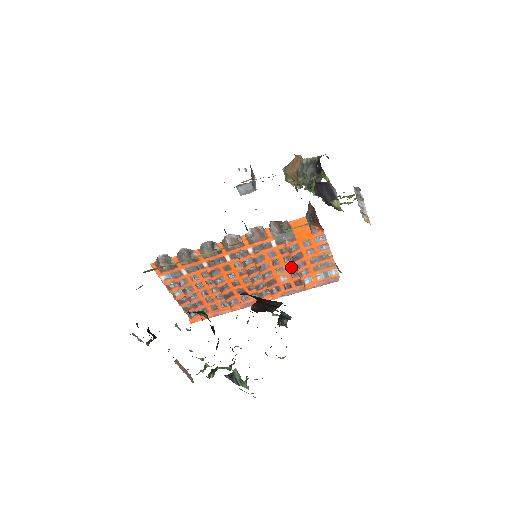
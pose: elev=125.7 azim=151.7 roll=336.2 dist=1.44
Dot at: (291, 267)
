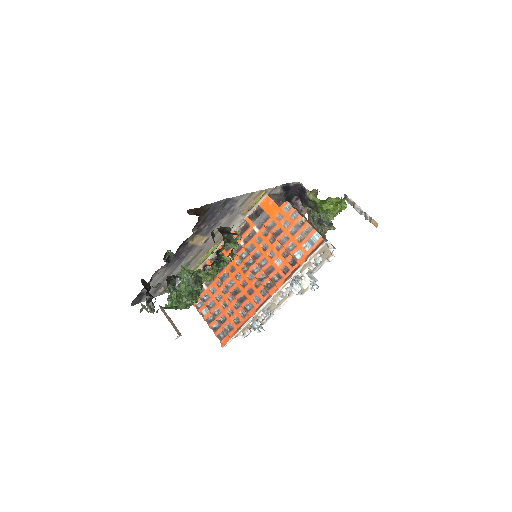
Dot at: (279, 248)
